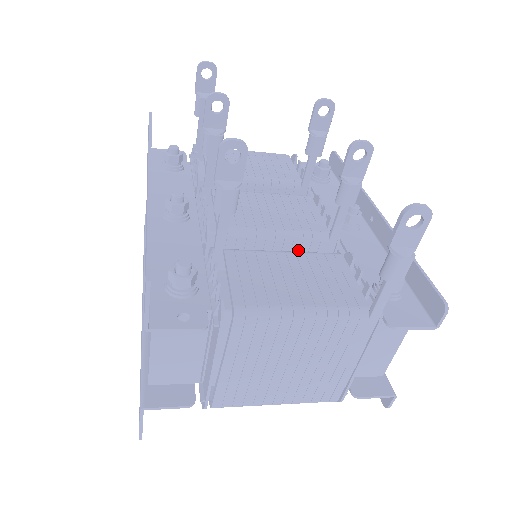
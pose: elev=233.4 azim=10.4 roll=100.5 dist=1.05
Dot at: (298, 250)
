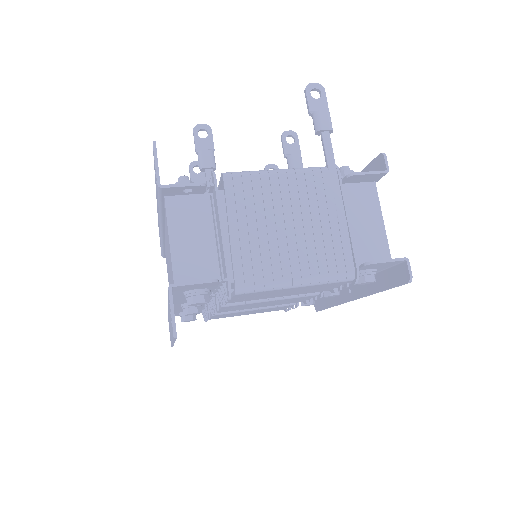
Dot at: occluded
